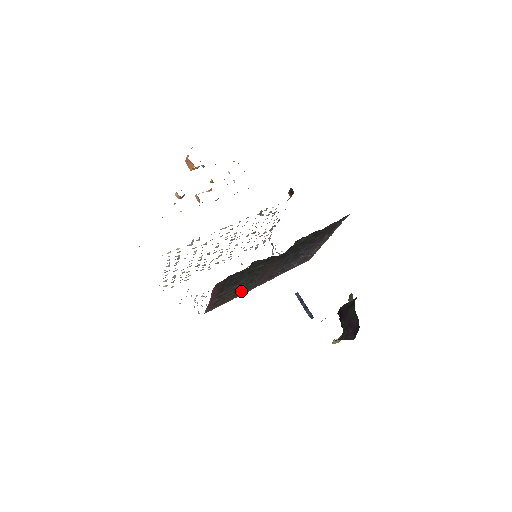
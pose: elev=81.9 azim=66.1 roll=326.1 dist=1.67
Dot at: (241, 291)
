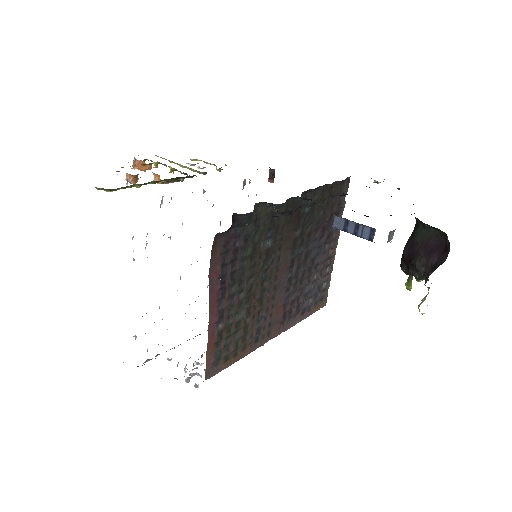
Dot at: (251, 334)
